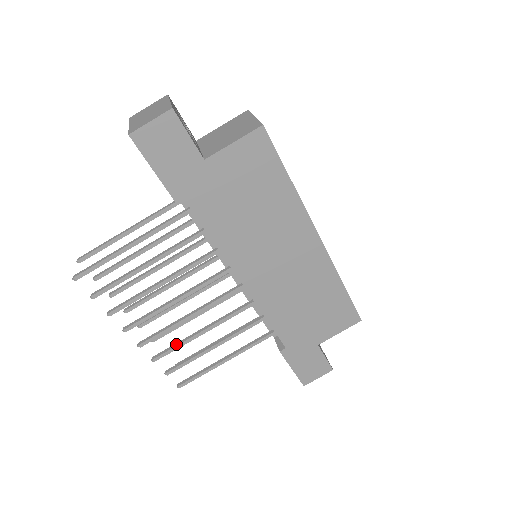
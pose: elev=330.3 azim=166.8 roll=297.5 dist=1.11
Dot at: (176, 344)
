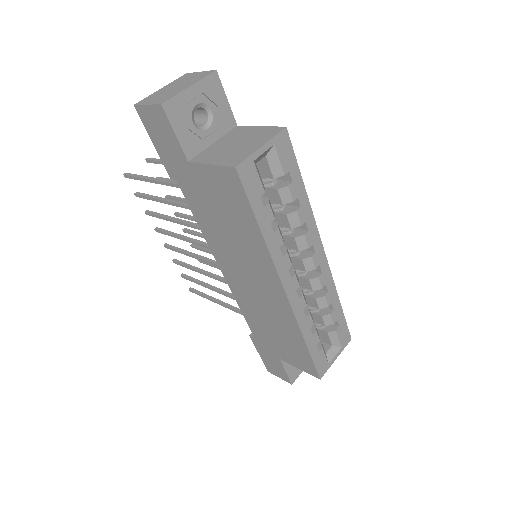
Dot at: (187, 265)
